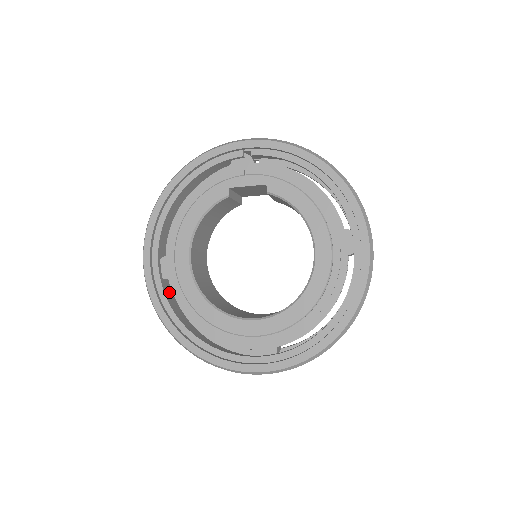
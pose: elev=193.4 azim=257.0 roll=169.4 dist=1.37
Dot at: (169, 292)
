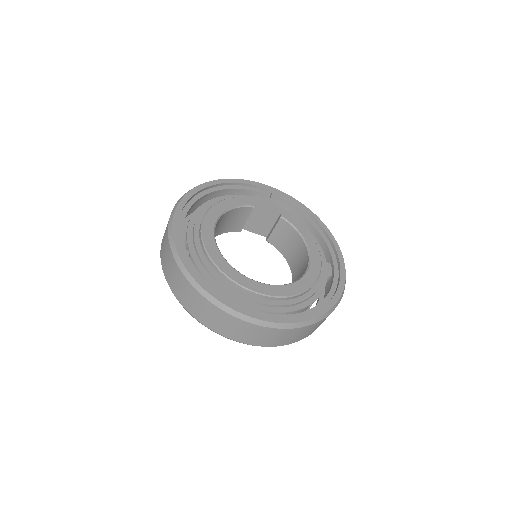
Dot at: occluded
